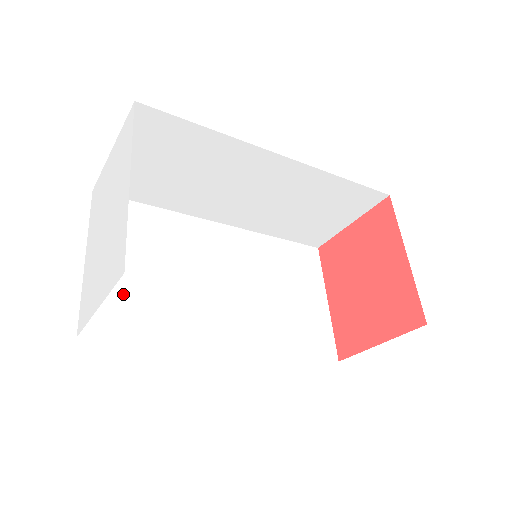
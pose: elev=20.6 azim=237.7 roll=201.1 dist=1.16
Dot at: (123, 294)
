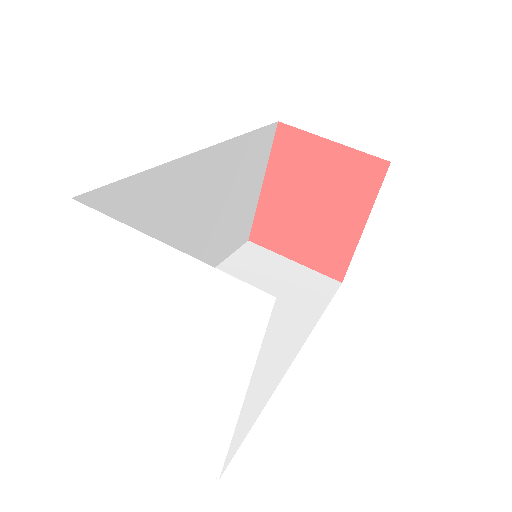
Dot at: occluded
